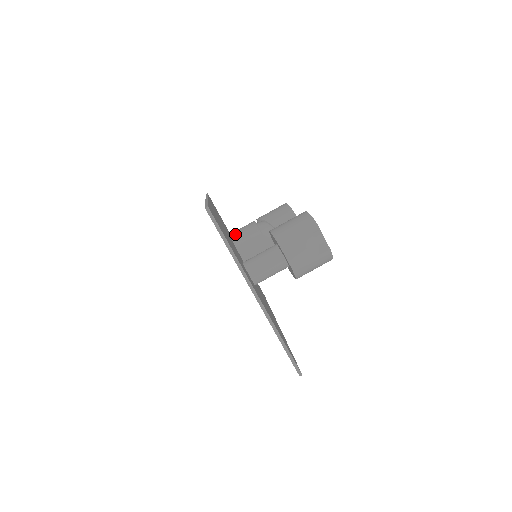
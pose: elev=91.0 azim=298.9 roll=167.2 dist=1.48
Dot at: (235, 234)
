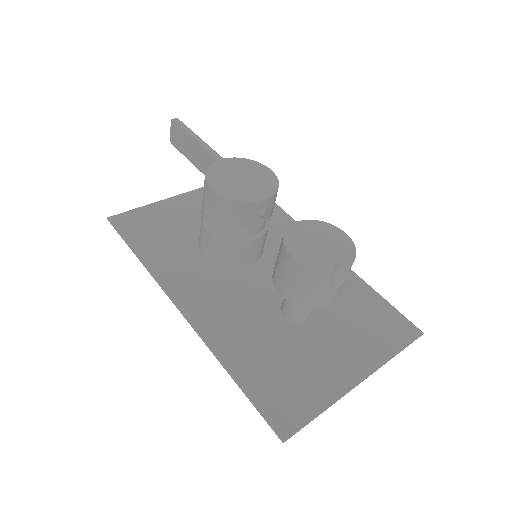
Dot at: (212, 258)
